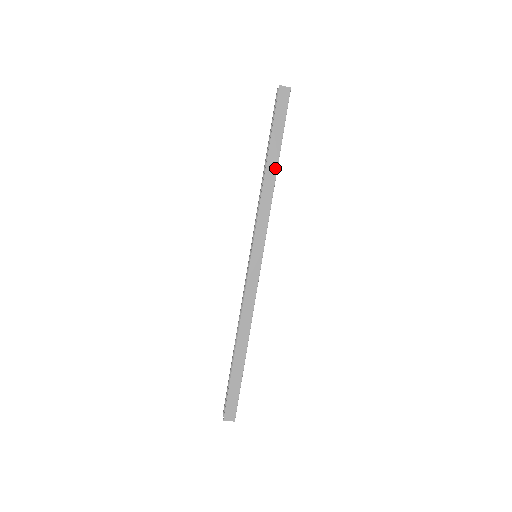
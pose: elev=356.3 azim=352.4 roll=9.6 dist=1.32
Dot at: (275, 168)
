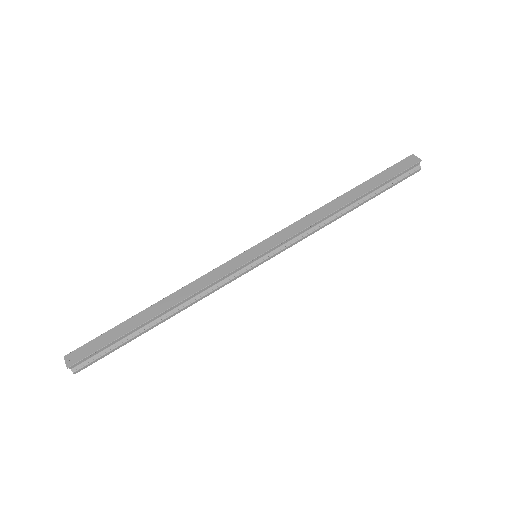
Dot at: (346, 202)
